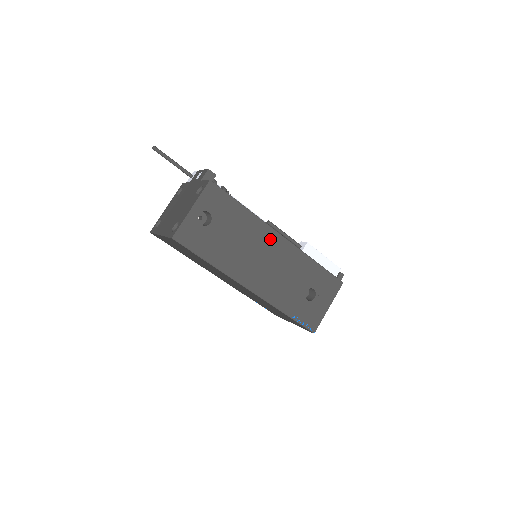
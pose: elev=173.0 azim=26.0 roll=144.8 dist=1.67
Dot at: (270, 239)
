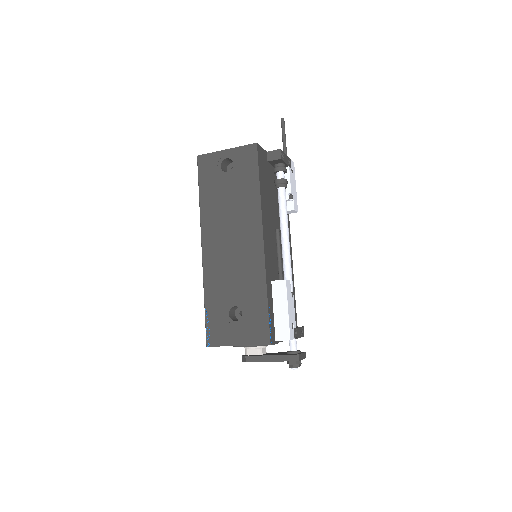
Dot at: (252, 231)
